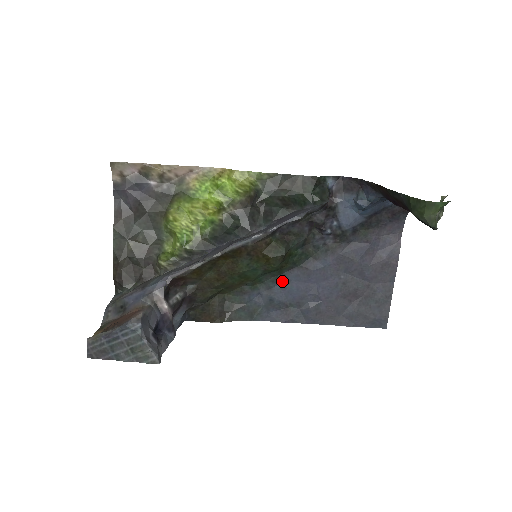
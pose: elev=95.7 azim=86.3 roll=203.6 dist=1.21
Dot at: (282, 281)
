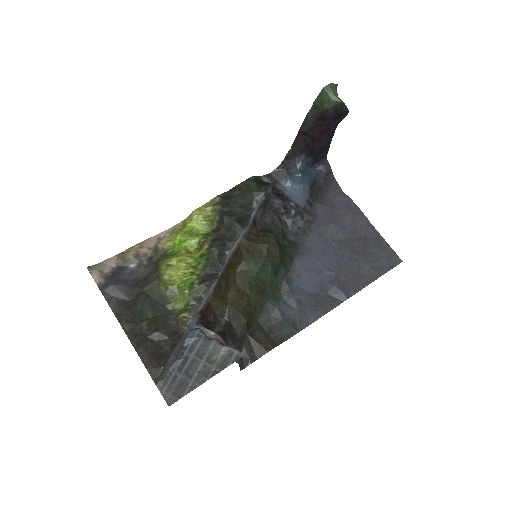
Dot at: (294, 279)
